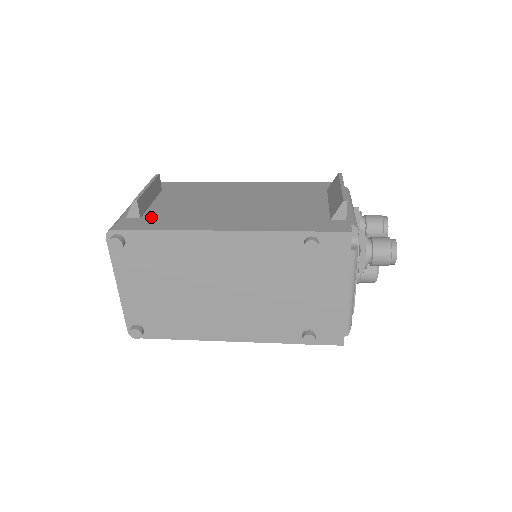
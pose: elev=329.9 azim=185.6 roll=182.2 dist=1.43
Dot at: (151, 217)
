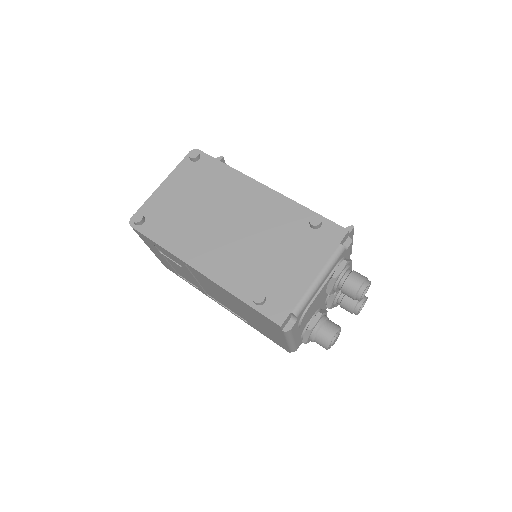
Dot at: occluded
